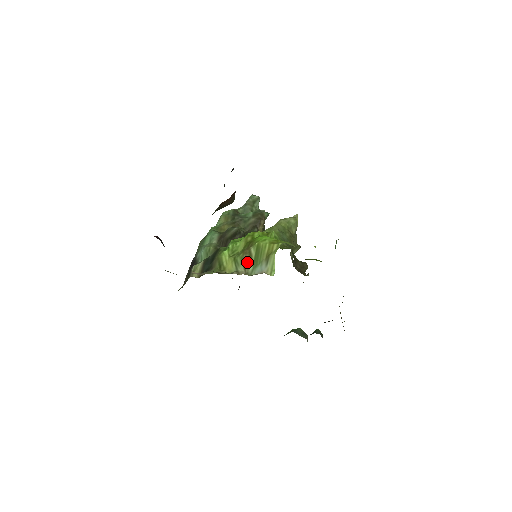
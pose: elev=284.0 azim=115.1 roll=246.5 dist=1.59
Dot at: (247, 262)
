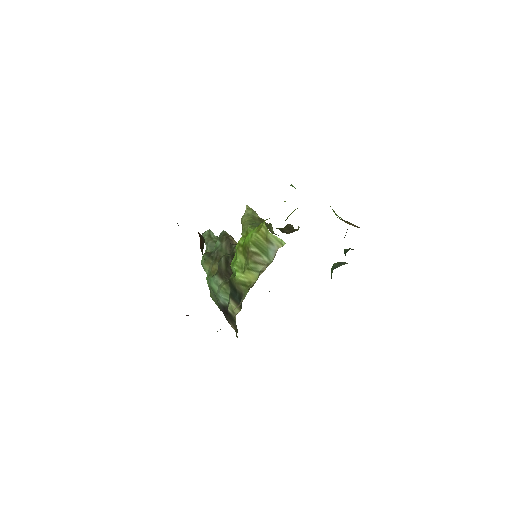
Dot at: (259, 259)
